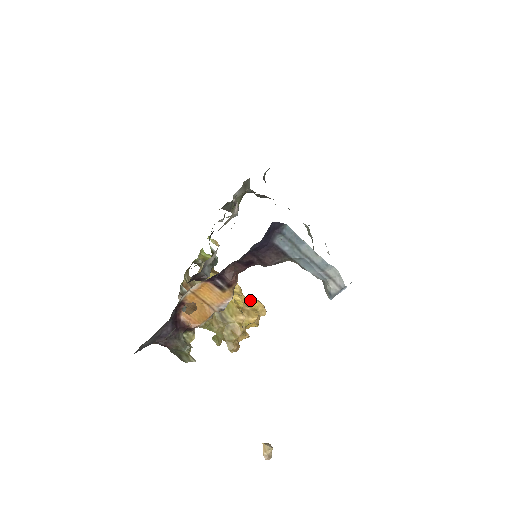
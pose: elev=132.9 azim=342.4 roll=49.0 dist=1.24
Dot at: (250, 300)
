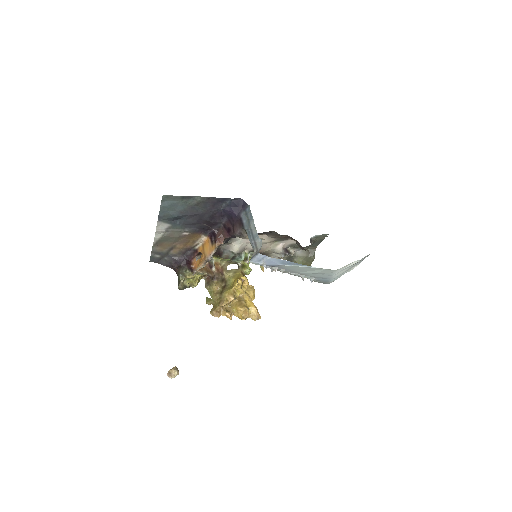
Dot at: (250, 301)
